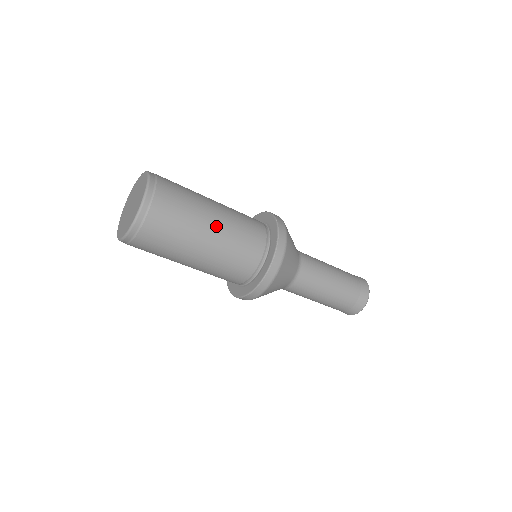
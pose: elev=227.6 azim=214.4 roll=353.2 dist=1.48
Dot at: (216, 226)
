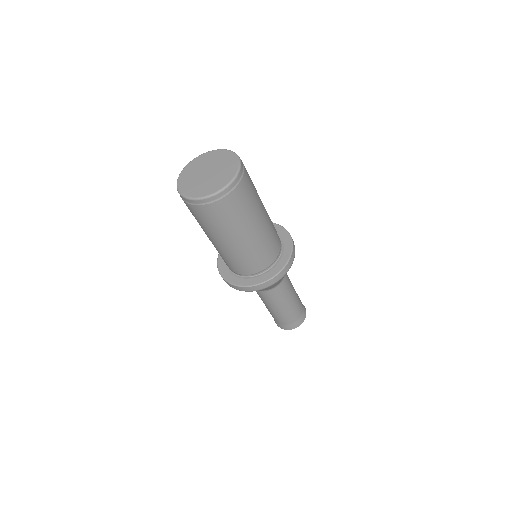
Dot at: (265, 217)
